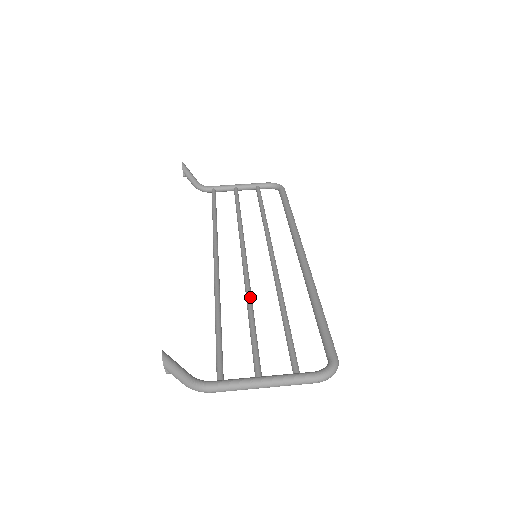
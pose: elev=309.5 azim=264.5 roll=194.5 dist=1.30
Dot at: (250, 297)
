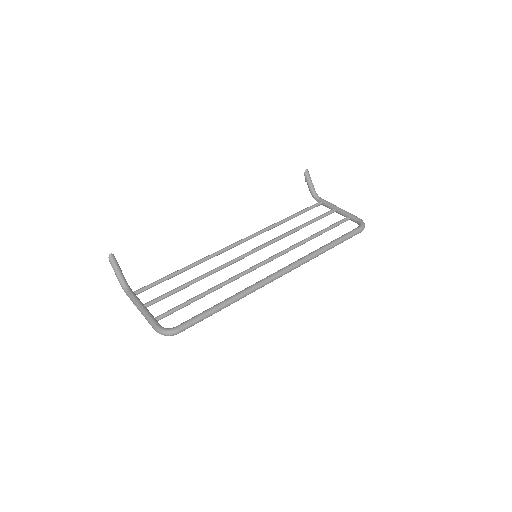
Dot at: (210, 272)
